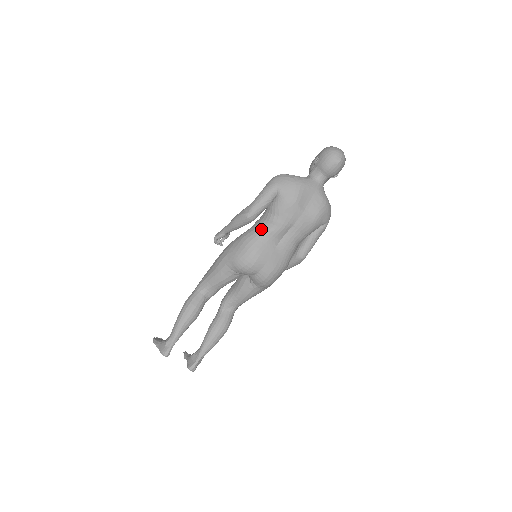
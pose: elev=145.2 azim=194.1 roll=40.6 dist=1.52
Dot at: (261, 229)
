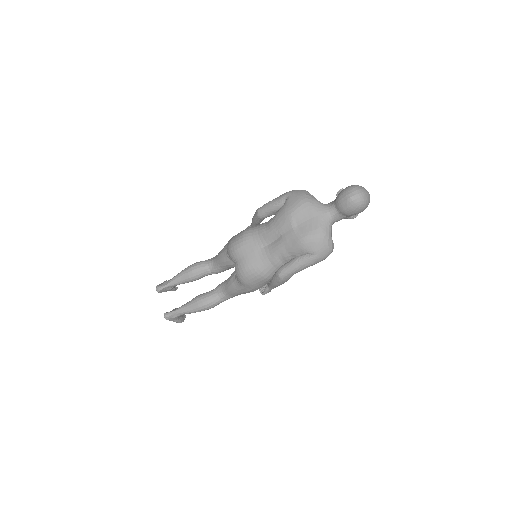
Dot at: (260, 226)
